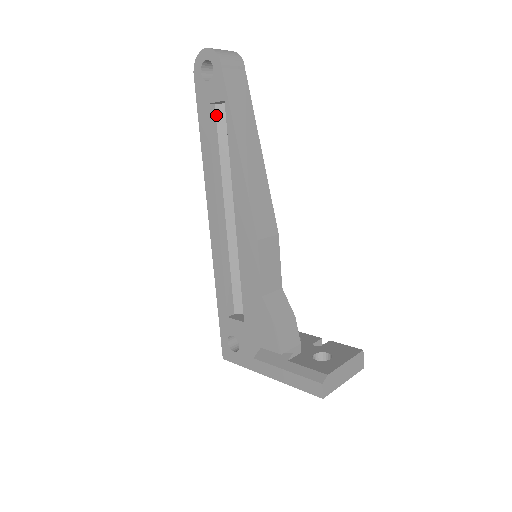
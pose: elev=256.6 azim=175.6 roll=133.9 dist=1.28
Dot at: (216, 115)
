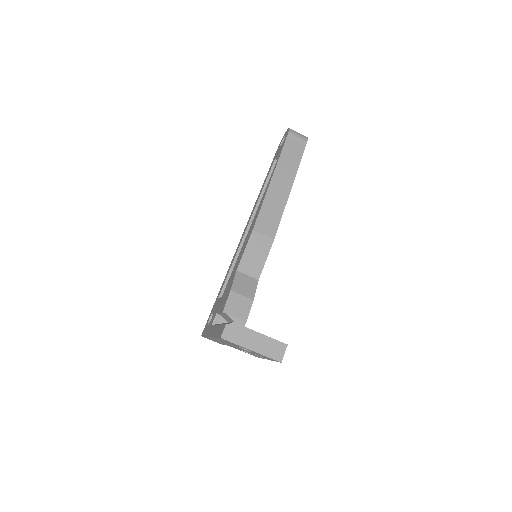
Dot at: occluded
